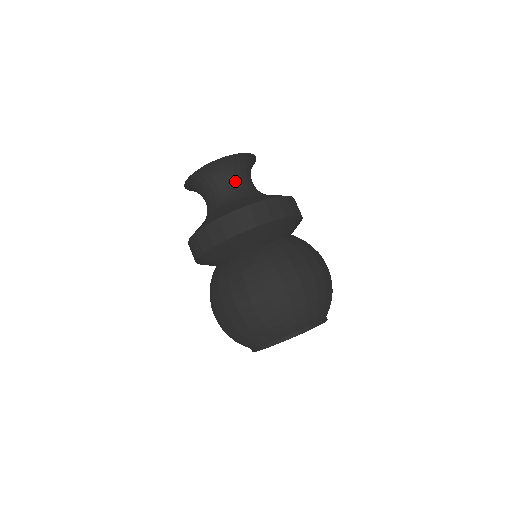
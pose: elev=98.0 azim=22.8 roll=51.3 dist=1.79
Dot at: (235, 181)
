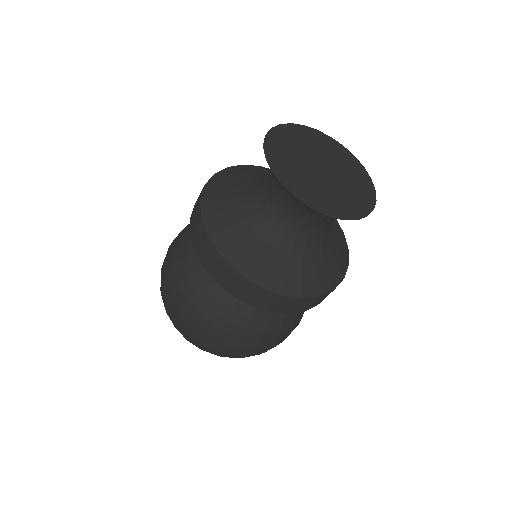
Dot at: occluded
